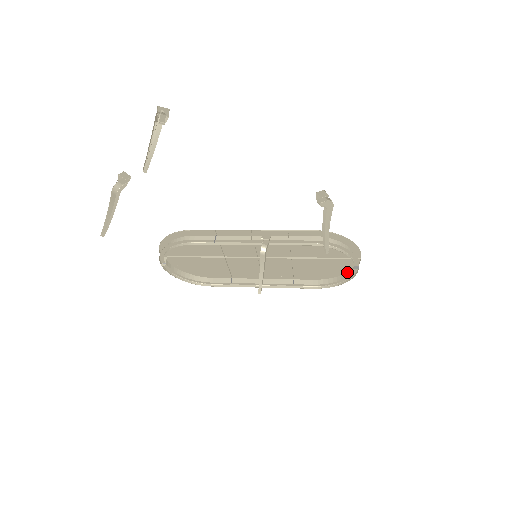
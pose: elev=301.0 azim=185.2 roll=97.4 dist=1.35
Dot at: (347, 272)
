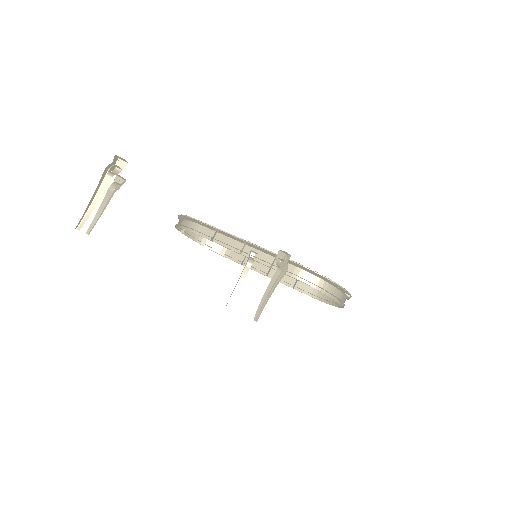
Dot at: occluded
